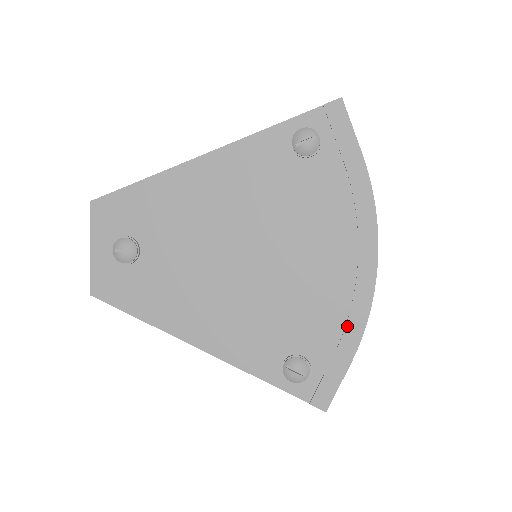
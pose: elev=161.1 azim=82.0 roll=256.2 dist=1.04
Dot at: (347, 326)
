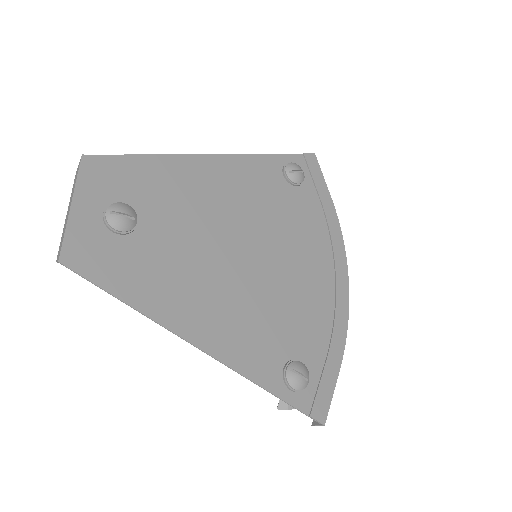
Dot at: (334, 333)
